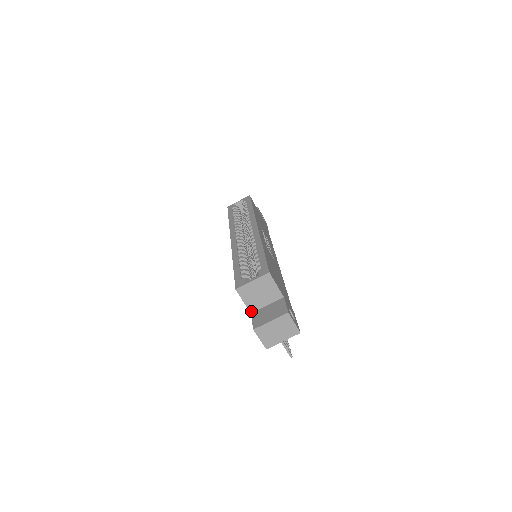
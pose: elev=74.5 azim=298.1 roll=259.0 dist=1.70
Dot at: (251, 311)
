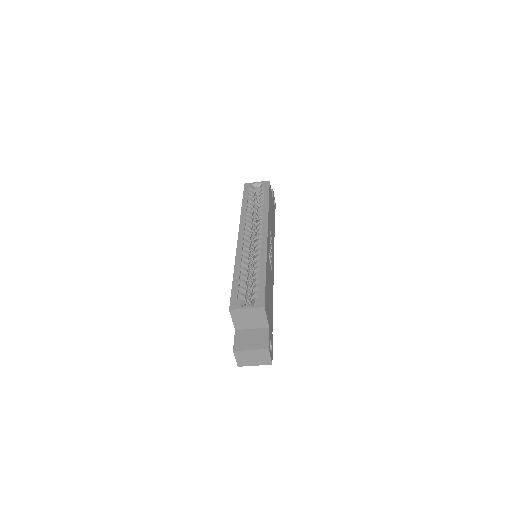
Dot at: (236, 328)
